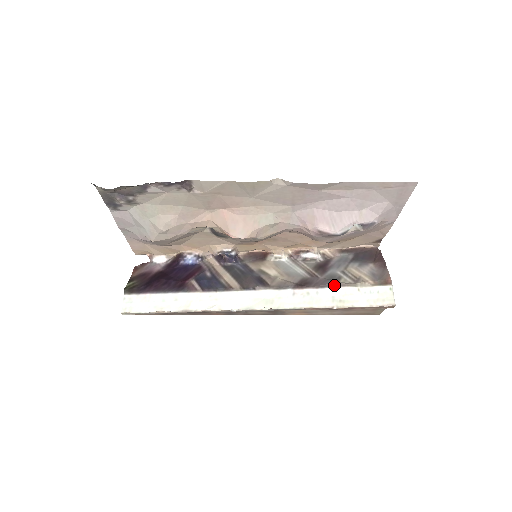
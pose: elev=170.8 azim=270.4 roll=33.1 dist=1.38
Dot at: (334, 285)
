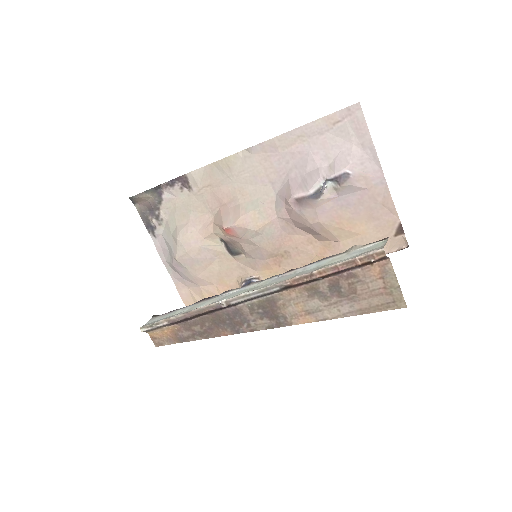
Dot at: (324, 259)
